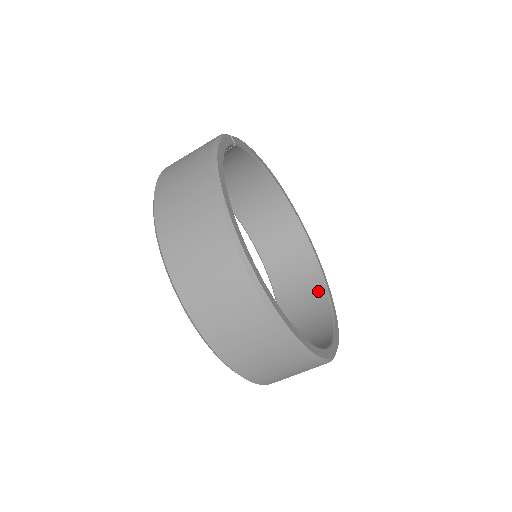
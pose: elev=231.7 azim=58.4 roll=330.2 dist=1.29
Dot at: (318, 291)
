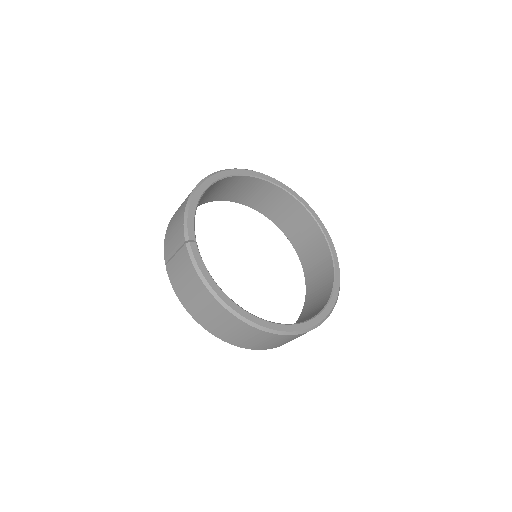
Dot at: (292, 204)
